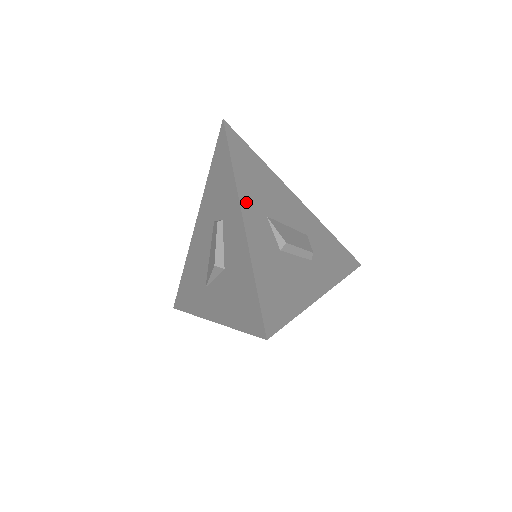
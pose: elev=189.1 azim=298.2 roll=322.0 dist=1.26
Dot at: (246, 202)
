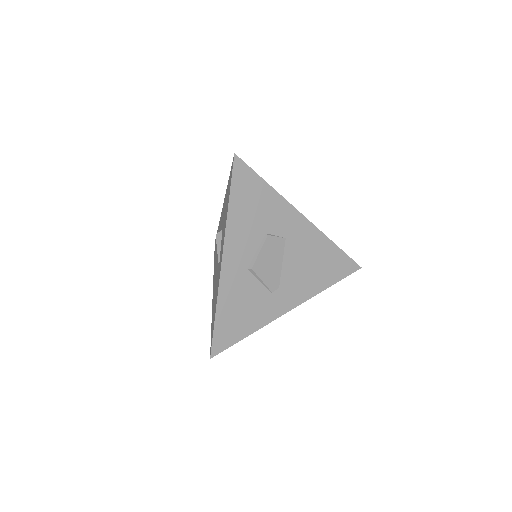
Dot at: occluded
